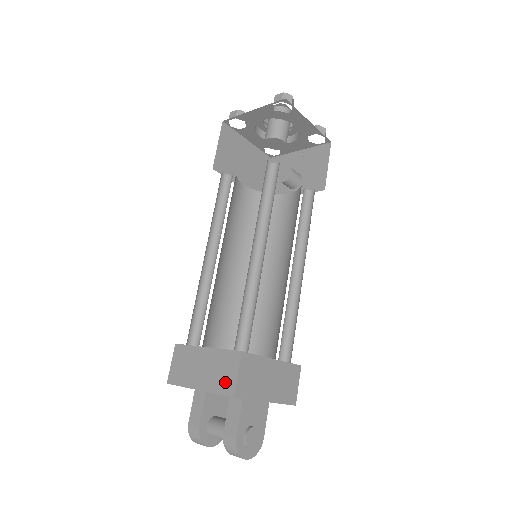
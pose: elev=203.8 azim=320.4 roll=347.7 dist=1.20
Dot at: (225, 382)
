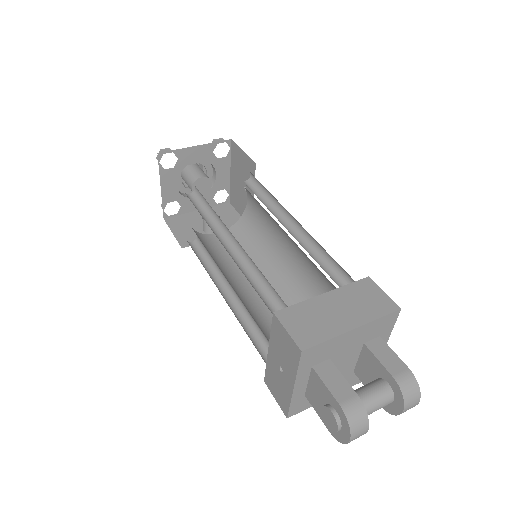
Dot at: (379, 304)
